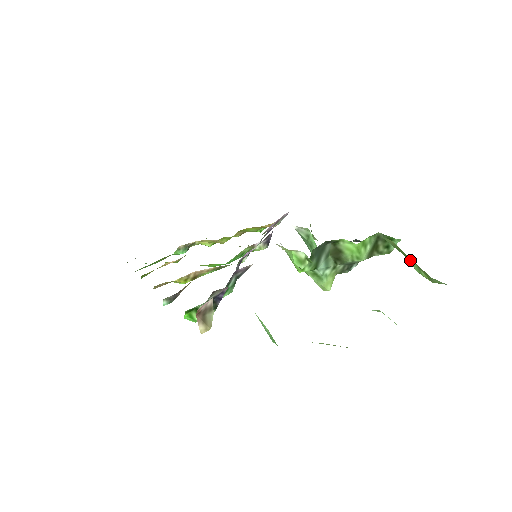
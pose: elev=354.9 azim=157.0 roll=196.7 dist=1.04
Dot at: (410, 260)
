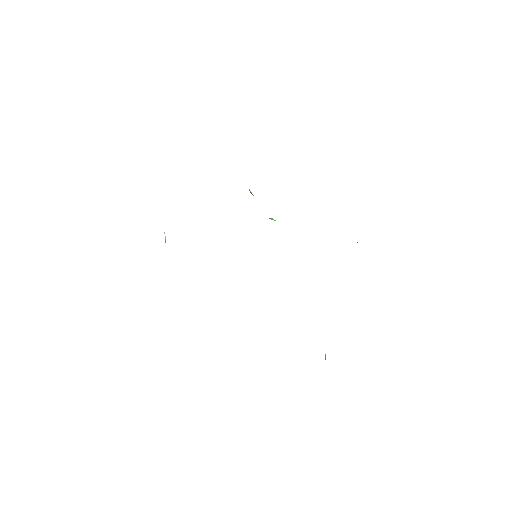
Dot at: occluded
